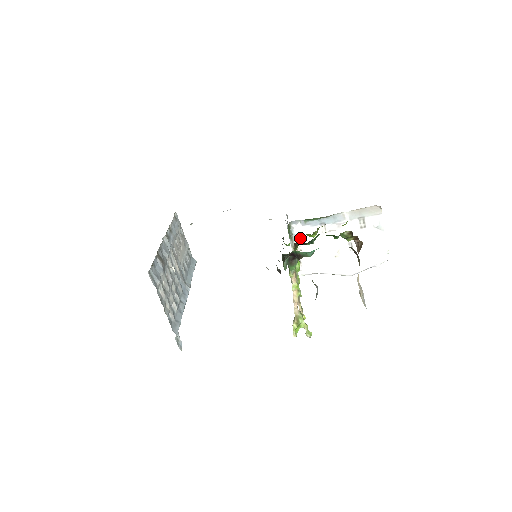
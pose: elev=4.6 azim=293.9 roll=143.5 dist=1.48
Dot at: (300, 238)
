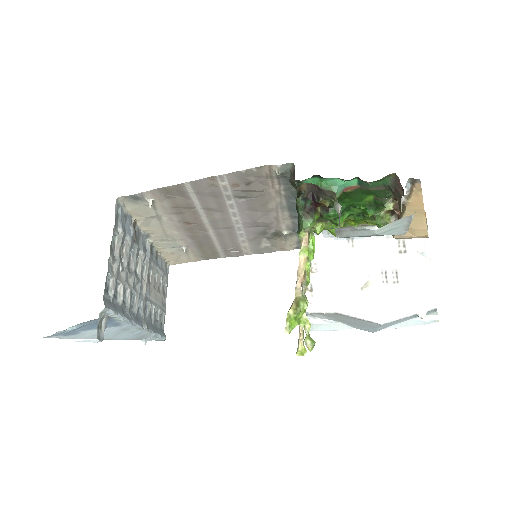
Dot at: (318, 254)
